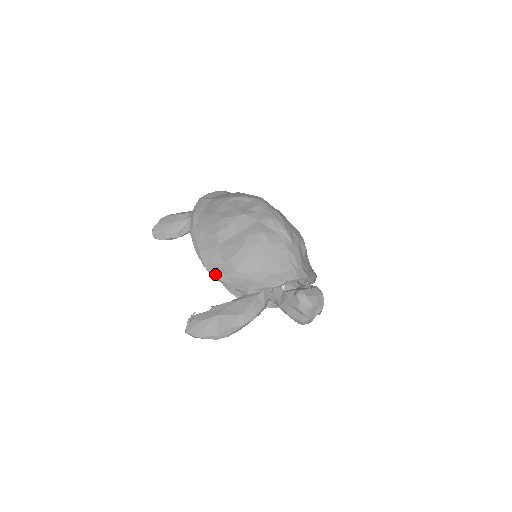
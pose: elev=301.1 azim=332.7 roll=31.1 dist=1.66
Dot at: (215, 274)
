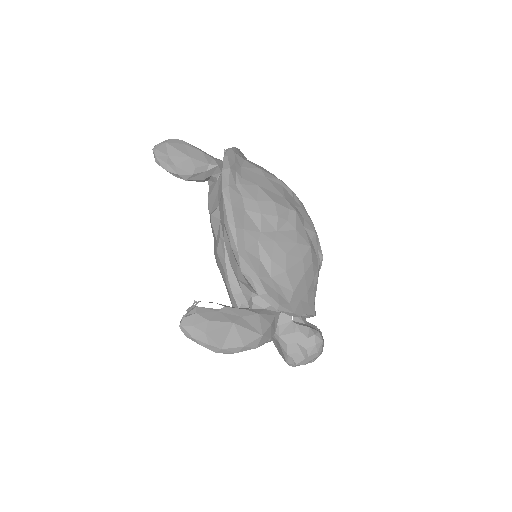
Dot at: (249, 268)
